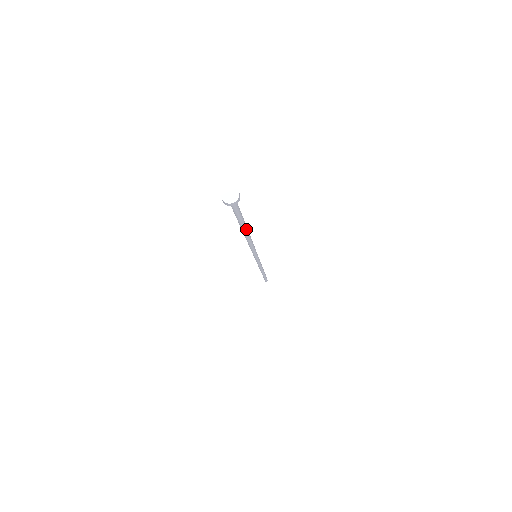
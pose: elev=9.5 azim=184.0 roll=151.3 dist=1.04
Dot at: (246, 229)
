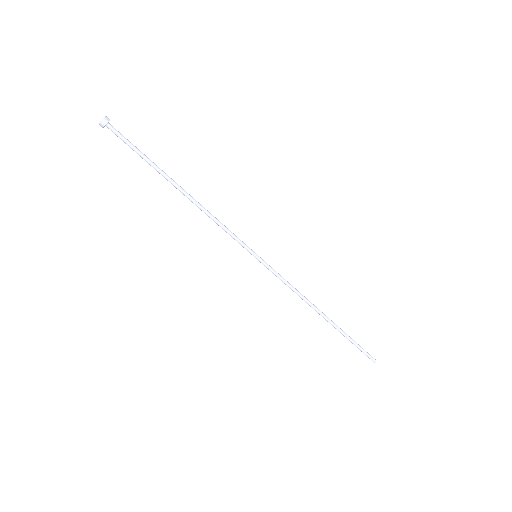
Dot at: (171, 178)
